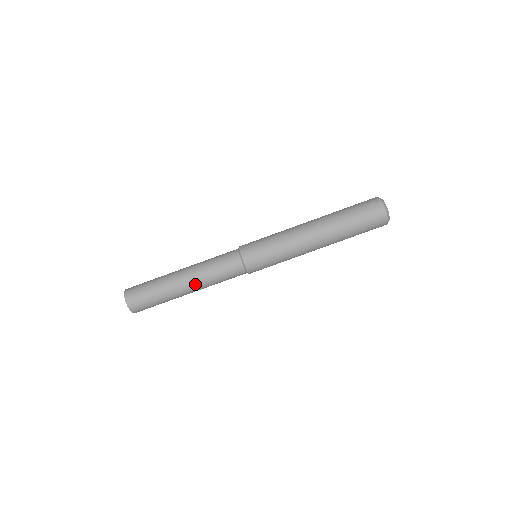
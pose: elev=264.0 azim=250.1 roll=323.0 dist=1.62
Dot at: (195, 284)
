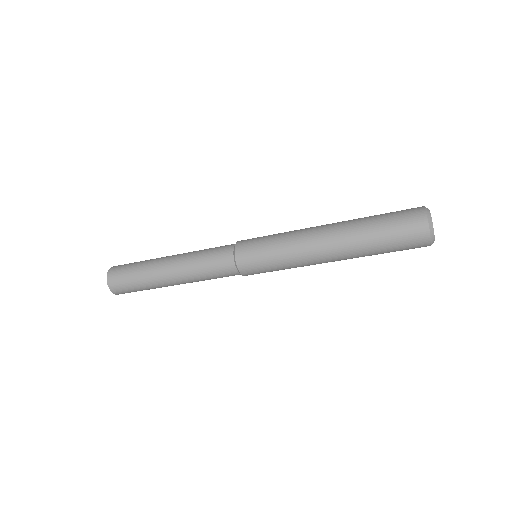
Dot at: (180, 277)
